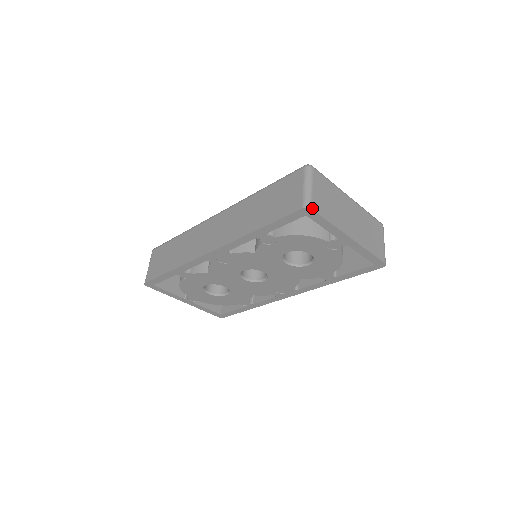
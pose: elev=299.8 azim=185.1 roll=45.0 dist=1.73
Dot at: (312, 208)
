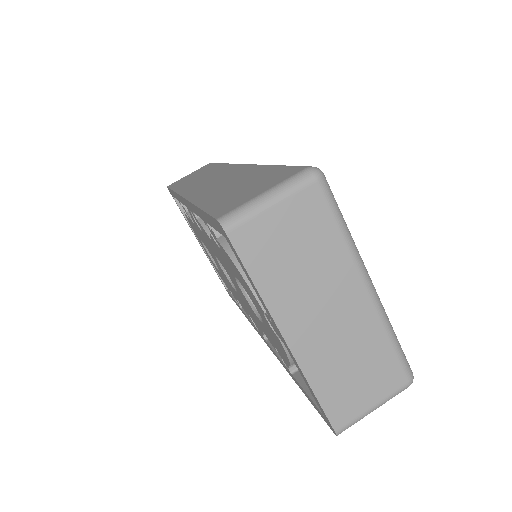
Dot at: (229, 232)
